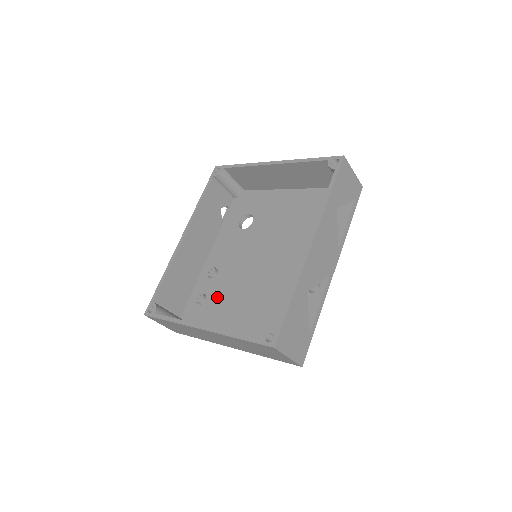
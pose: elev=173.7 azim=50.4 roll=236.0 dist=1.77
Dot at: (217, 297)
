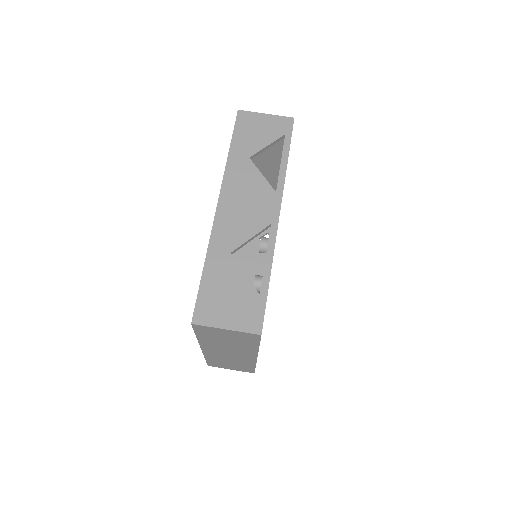
Dot at: occluded
